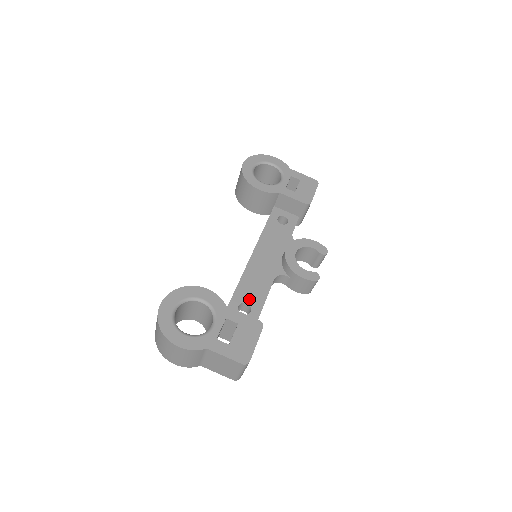
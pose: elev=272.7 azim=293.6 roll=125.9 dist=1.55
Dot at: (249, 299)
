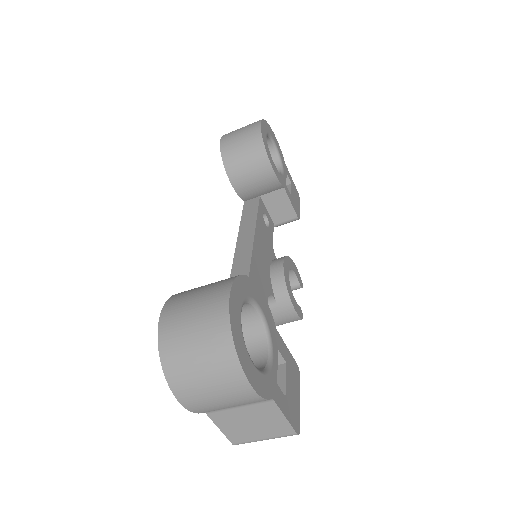
Dot at: occluded
